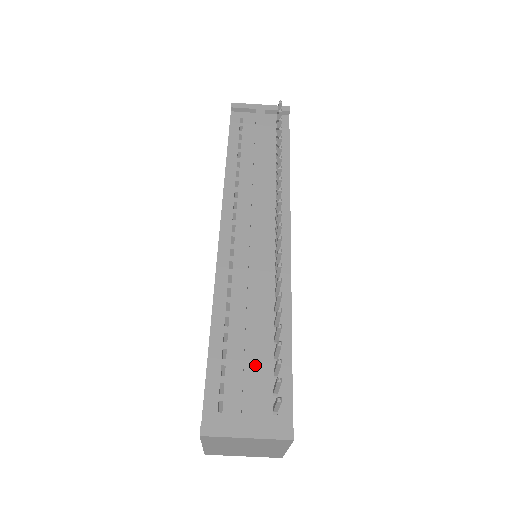
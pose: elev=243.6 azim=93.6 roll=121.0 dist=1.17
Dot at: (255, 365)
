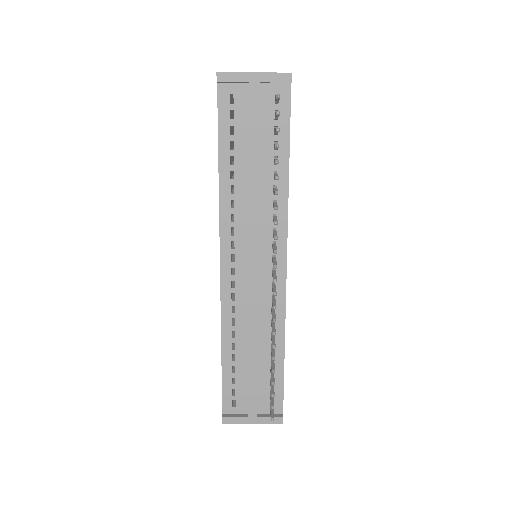
Dot at: (256, 381)
